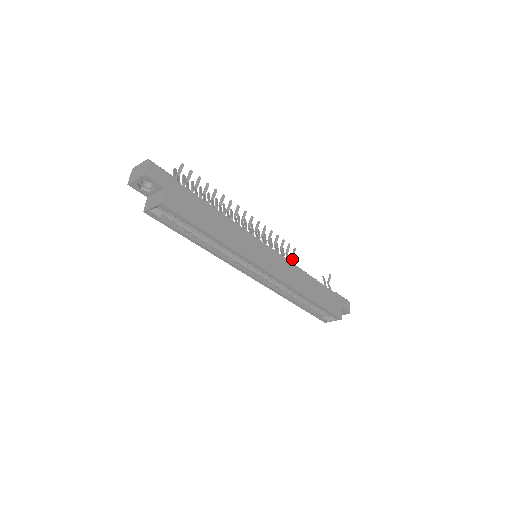
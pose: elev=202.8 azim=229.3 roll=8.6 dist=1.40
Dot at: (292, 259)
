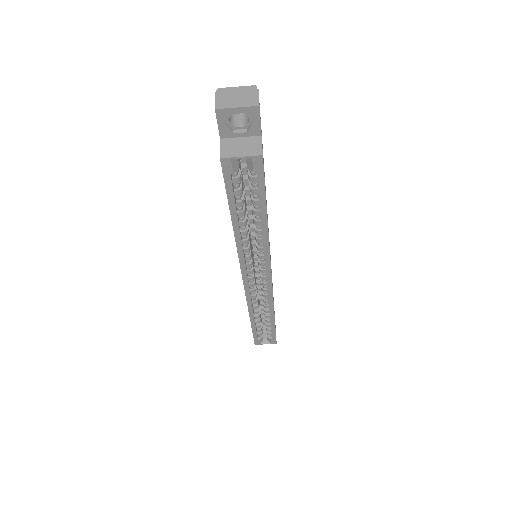
Dot at: occluded
